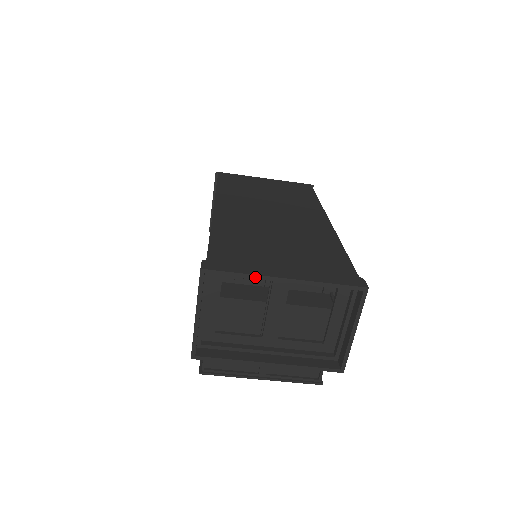
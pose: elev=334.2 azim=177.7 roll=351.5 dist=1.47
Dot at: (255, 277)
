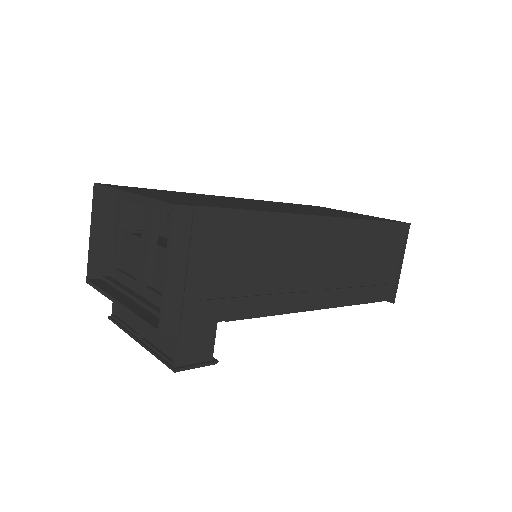
Dot at: (114, 191)
